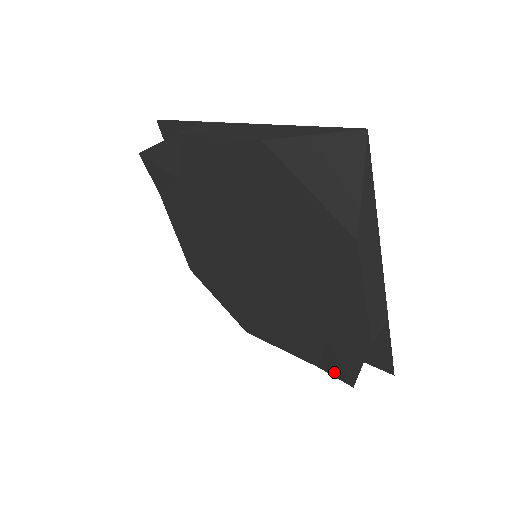
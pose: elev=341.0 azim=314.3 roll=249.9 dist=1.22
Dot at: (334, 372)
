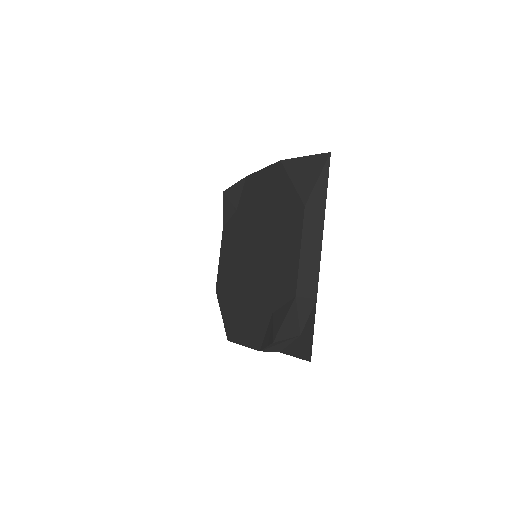
Dot at: (267, 342)
